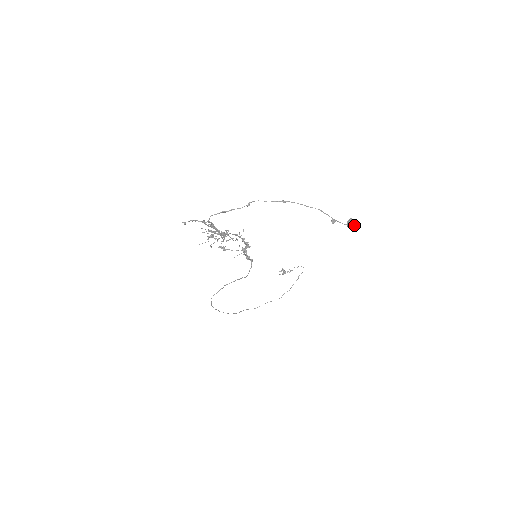
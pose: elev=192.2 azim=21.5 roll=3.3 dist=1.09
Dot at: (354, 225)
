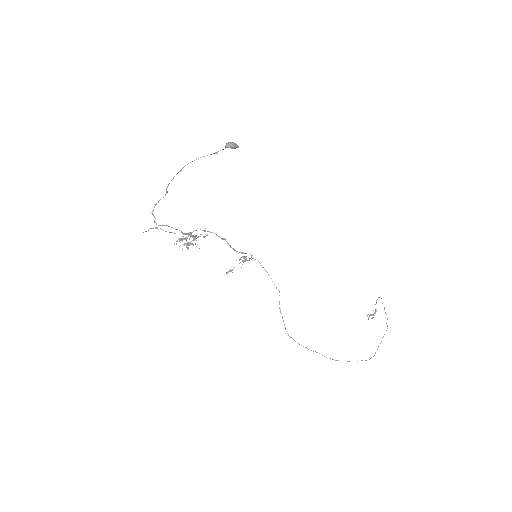
Dot at: (229, 143)
